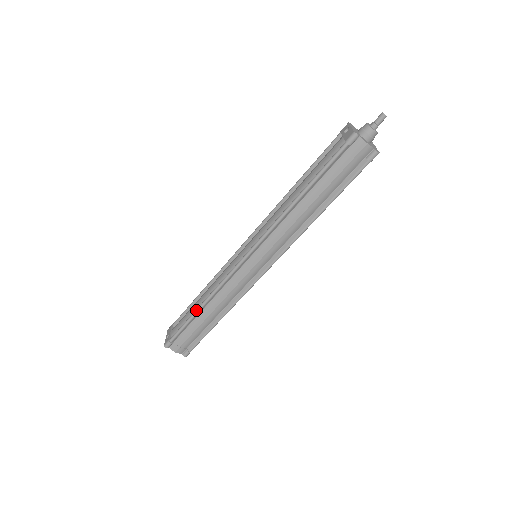
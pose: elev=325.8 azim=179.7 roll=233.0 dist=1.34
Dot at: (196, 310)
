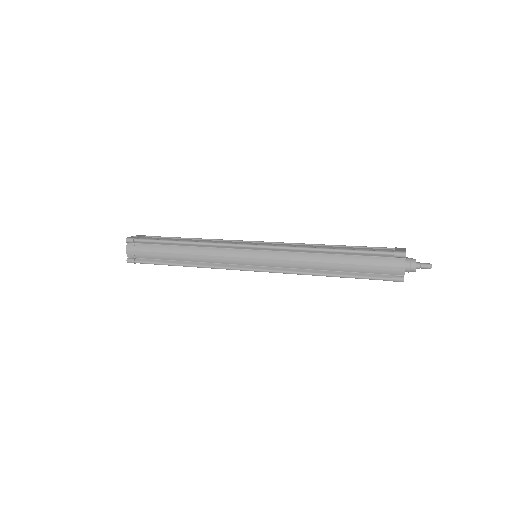
Dot at: occluded
